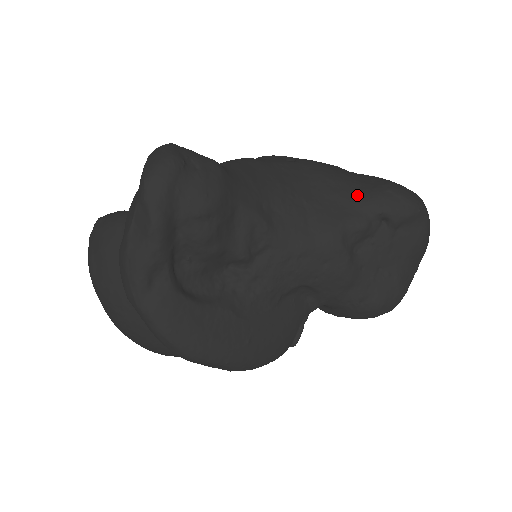
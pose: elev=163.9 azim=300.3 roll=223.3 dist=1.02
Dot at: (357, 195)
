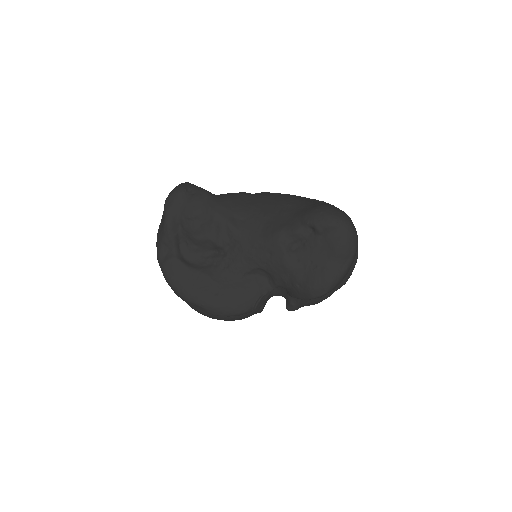
Dot at: (298, 213)
